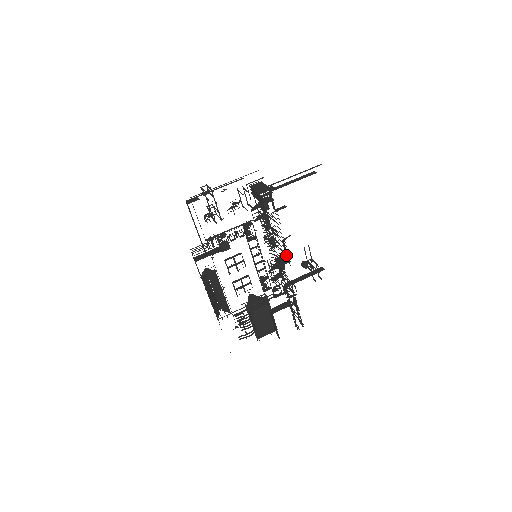
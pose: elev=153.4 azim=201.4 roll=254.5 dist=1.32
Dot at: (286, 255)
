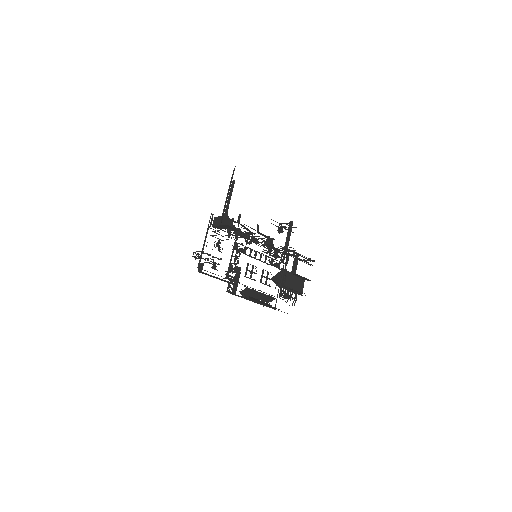
Dot at: (268, 238)
